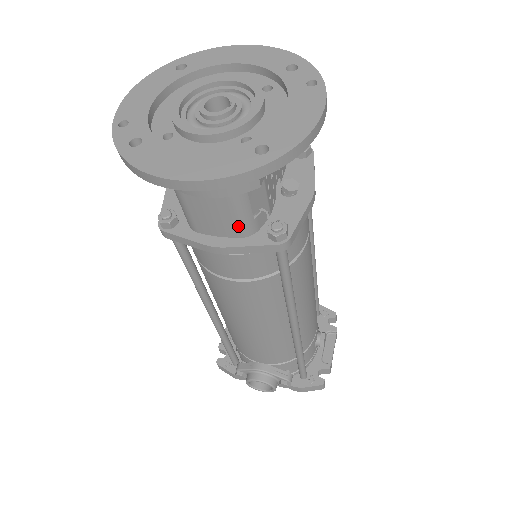
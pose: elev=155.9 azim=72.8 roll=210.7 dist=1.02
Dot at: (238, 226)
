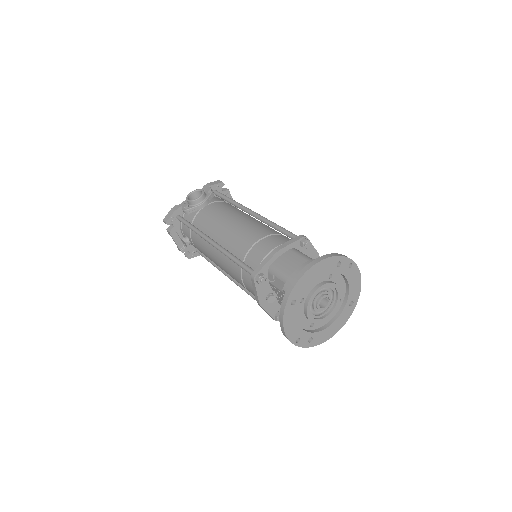
Dot at: occluded
